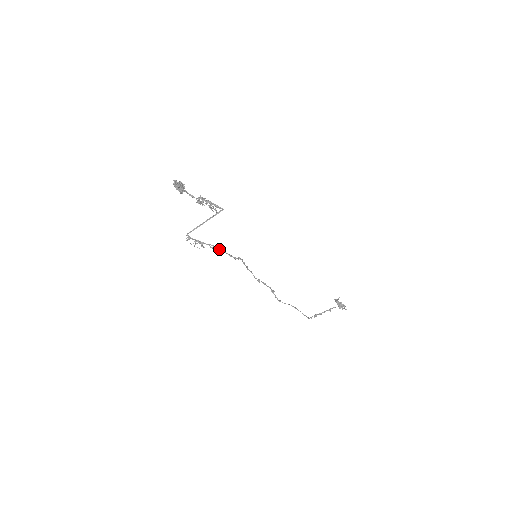
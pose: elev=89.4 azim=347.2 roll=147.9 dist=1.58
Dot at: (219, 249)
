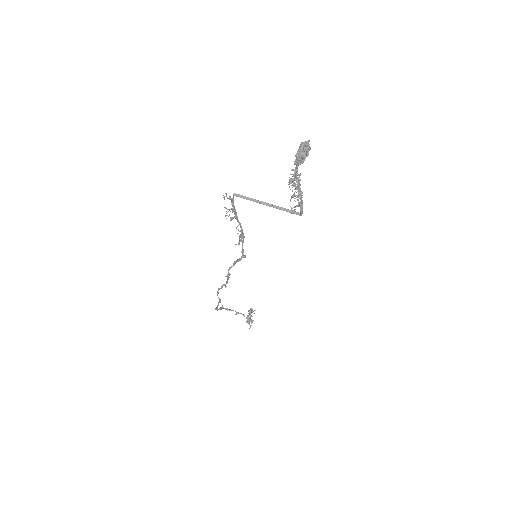
Dot at: (242, 237)
